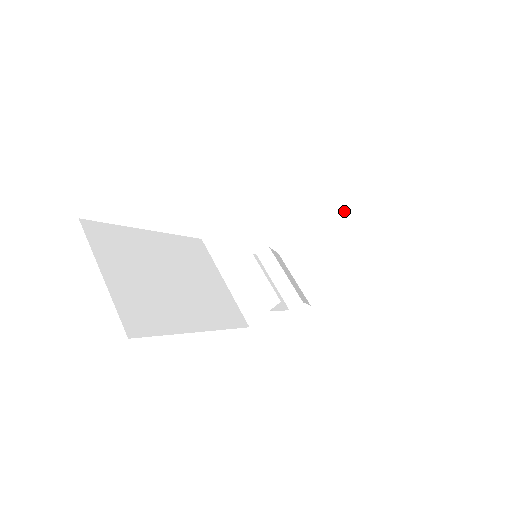
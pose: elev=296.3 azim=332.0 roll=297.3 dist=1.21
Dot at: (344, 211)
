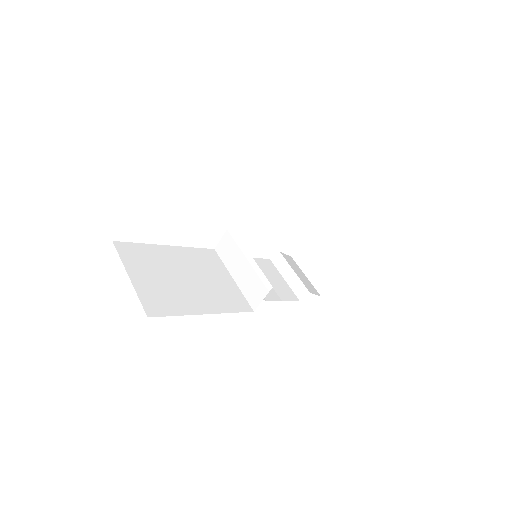
Dot at: (329, 211)
